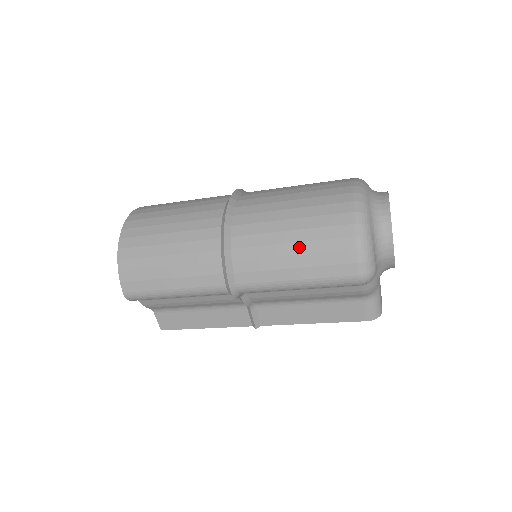
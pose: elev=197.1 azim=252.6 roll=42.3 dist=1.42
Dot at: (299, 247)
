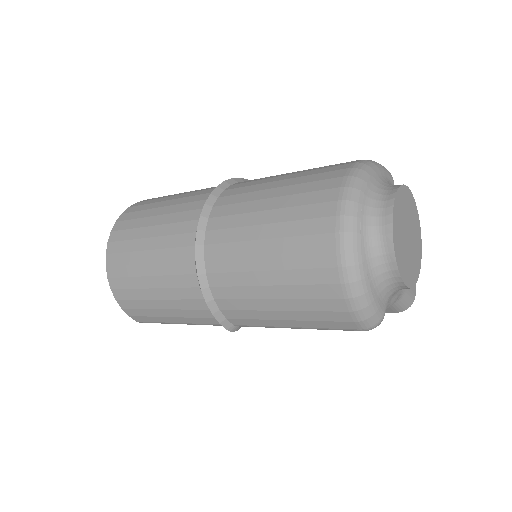
Dot at: (284, 304)
